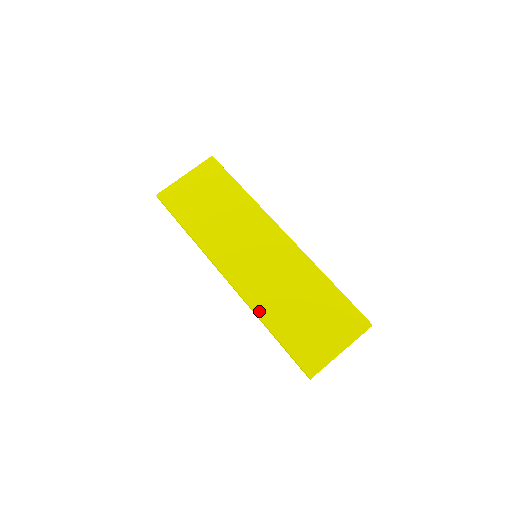
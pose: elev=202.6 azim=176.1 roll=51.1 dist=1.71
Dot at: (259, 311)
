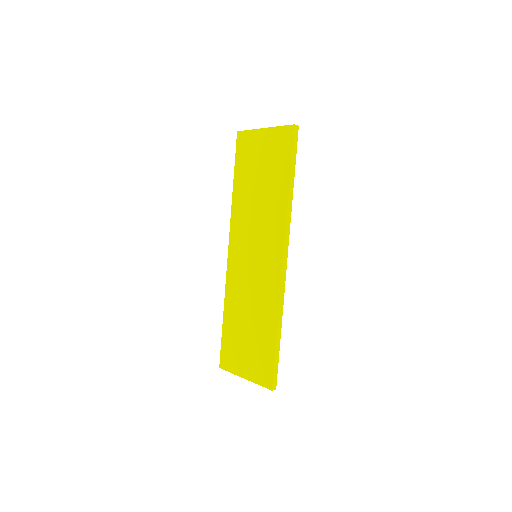
Dot at: (227, 297)
